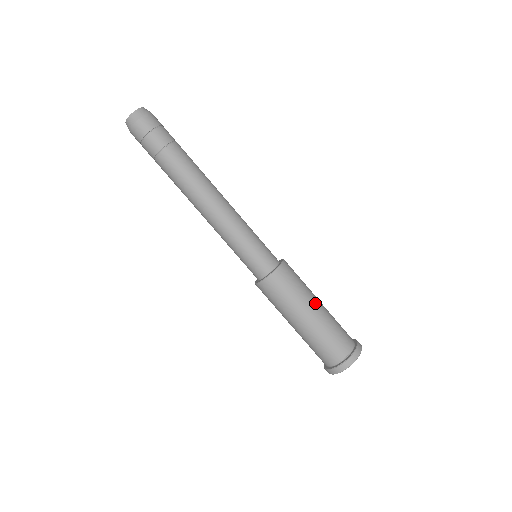
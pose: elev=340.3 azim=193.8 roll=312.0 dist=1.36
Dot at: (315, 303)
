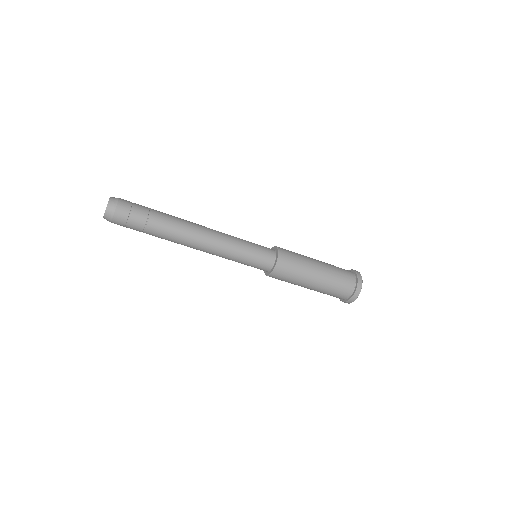
Dot at: (315, 270)
